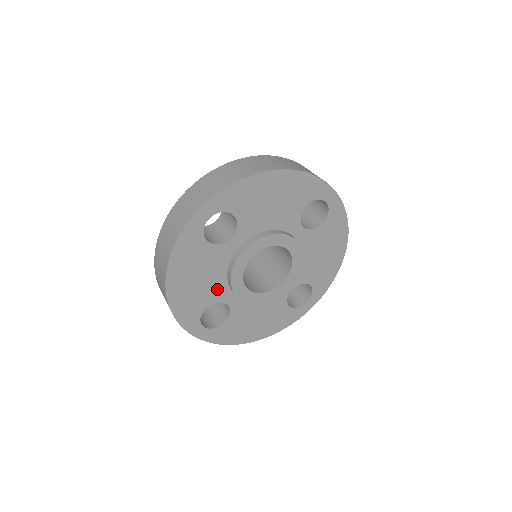
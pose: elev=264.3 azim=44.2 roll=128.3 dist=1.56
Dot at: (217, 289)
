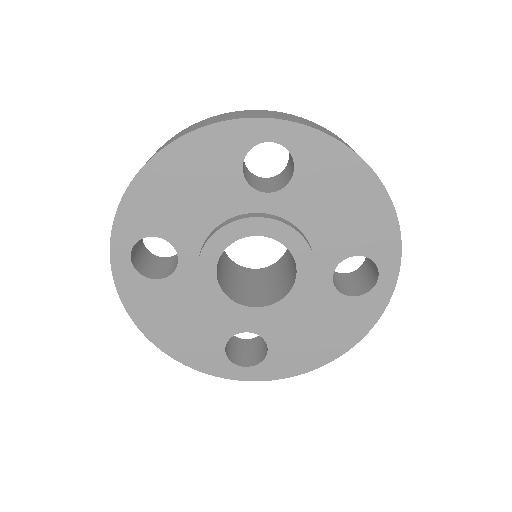
Dot at: (190, 230)
